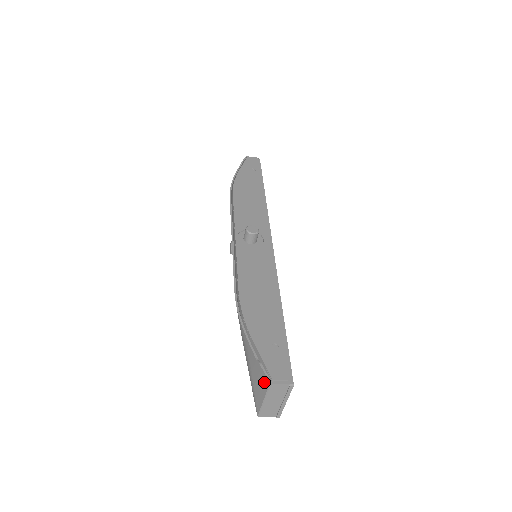
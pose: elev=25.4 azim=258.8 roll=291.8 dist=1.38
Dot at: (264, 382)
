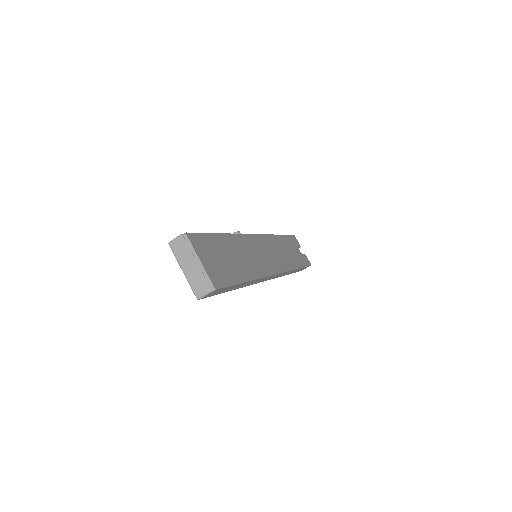
Dot at: (173, 253)
